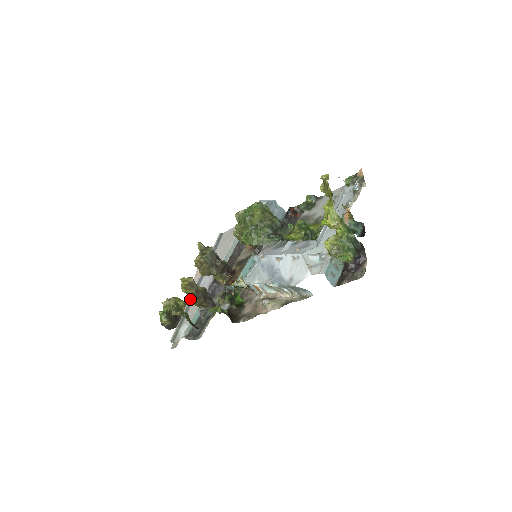
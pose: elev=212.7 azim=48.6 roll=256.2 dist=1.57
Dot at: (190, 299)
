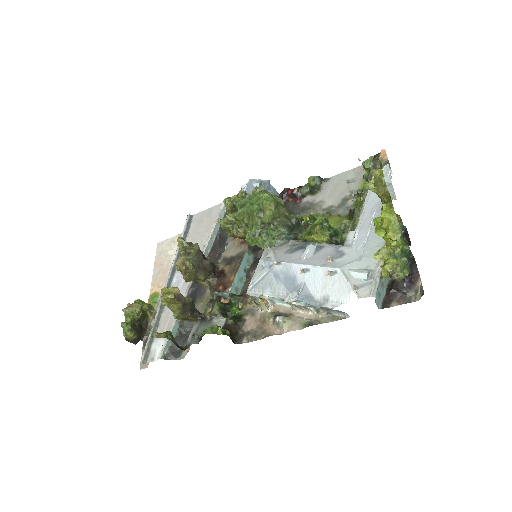
Dot at: (161, 304)
